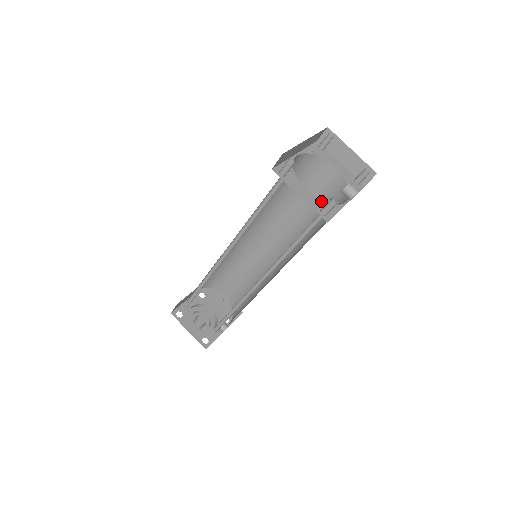
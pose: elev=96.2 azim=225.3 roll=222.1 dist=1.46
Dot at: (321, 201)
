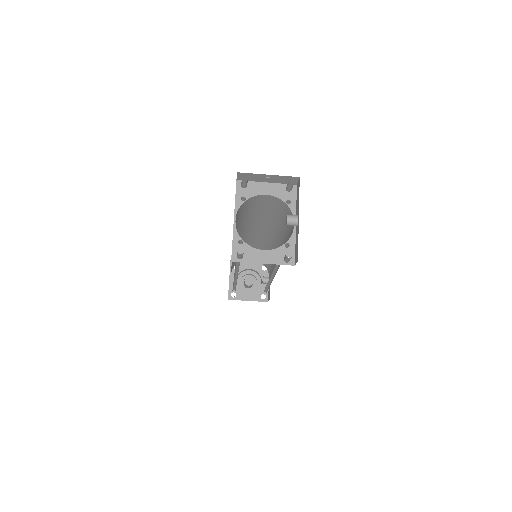
Dot at: (279, 248)
